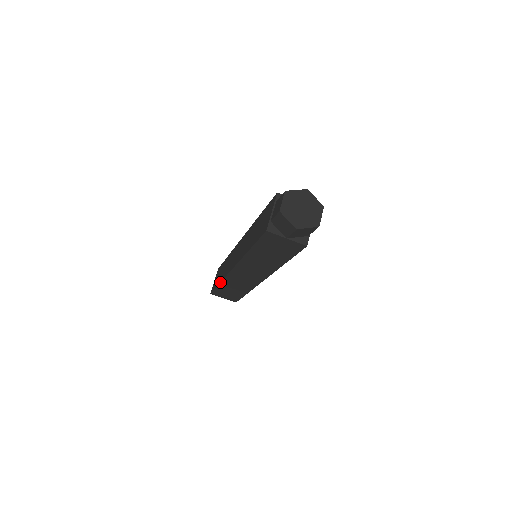
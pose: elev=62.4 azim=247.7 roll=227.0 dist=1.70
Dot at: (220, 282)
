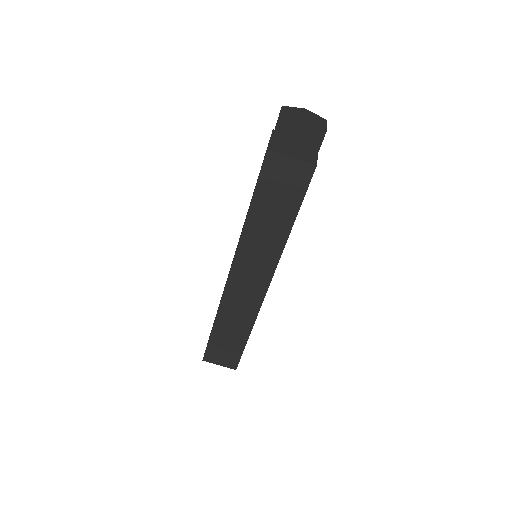
Dot at: occluded
